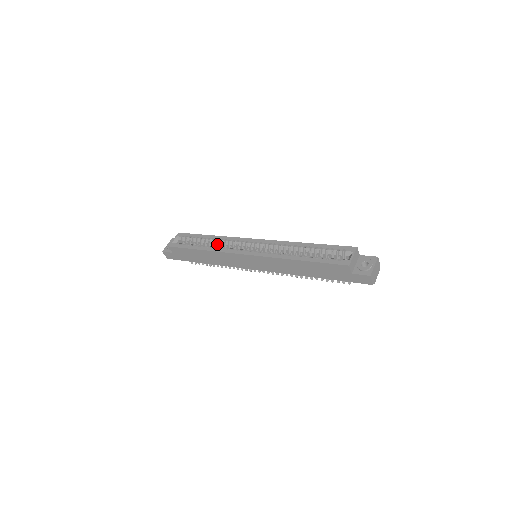
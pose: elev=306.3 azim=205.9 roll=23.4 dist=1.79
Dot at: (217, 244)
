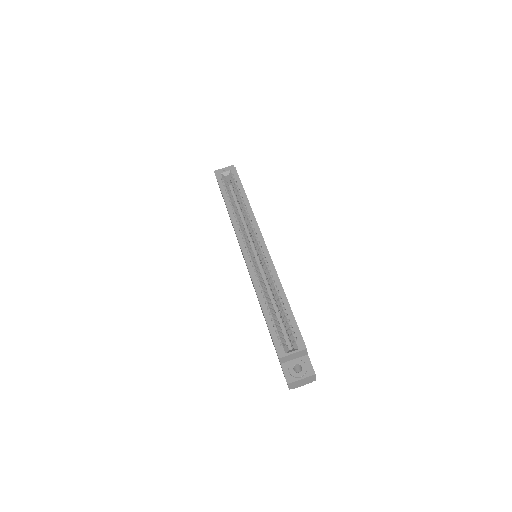
Dot at: (244, 212)
